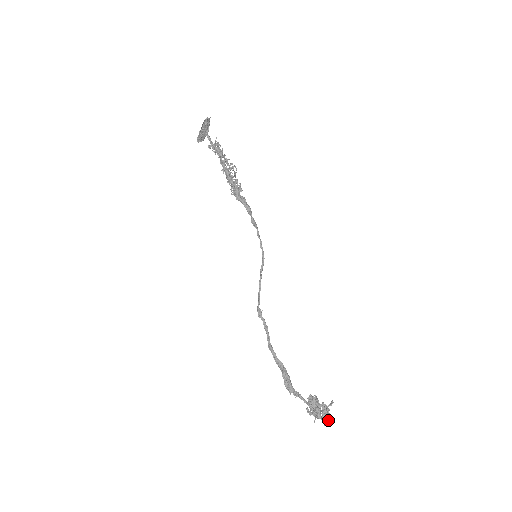
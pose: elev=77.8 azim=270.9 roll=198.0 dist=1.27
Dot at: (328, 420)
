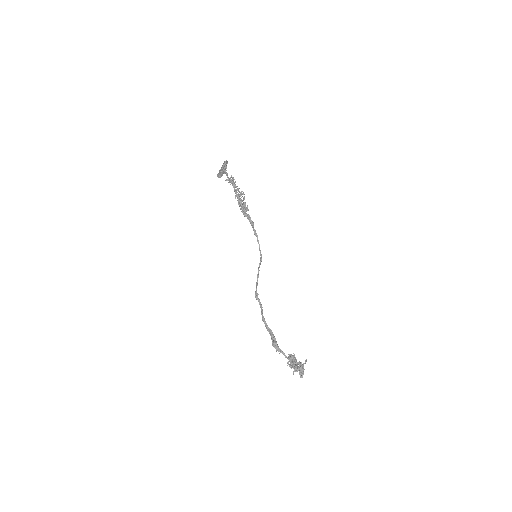
Dot at: (303, 374)
